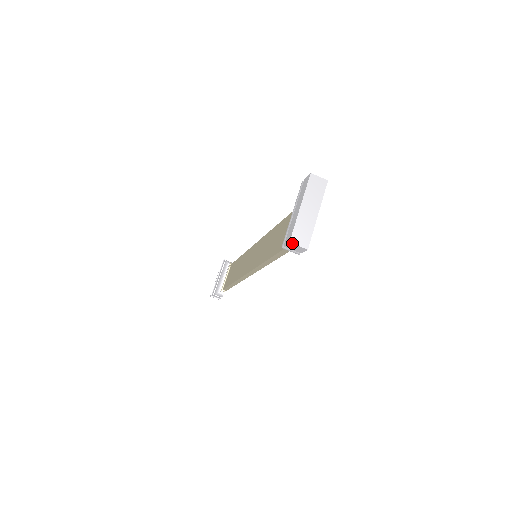
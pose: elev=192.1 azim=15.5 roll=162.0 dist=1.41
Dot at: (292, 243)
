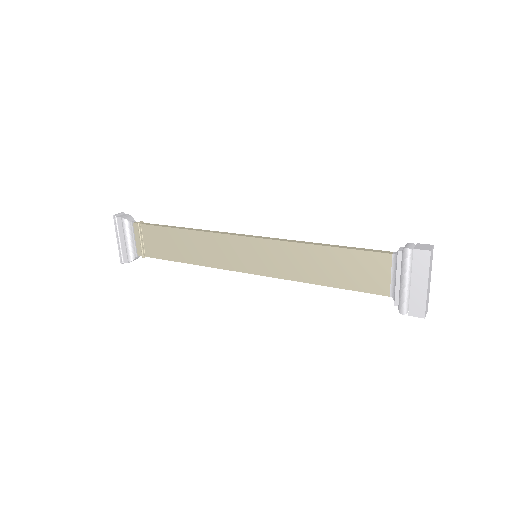
Dot at: occluded
